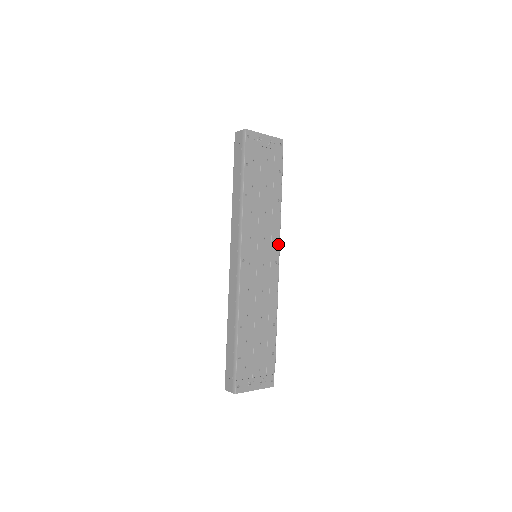
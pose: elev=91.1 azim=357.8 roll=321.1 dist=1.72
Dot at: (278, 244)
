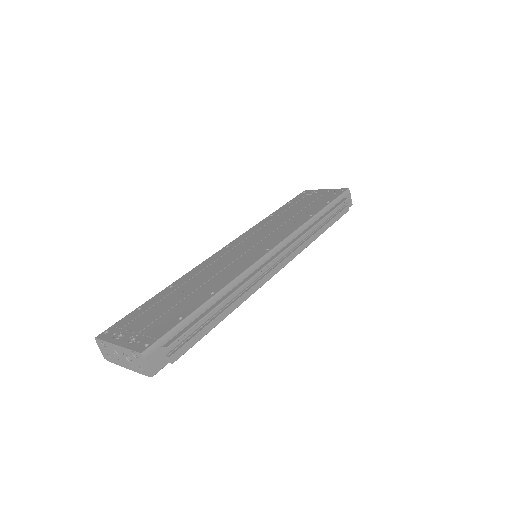
Dot at: (284, 239)
